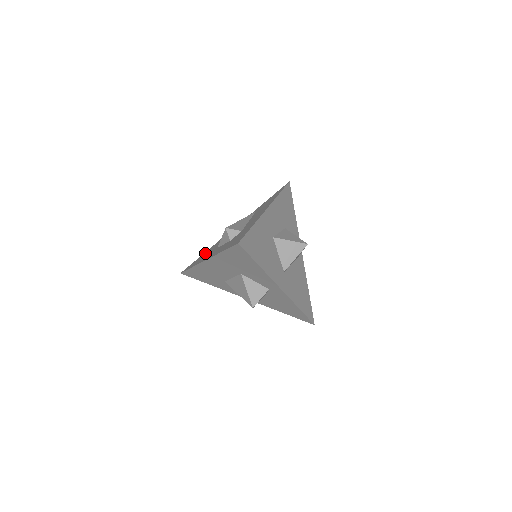
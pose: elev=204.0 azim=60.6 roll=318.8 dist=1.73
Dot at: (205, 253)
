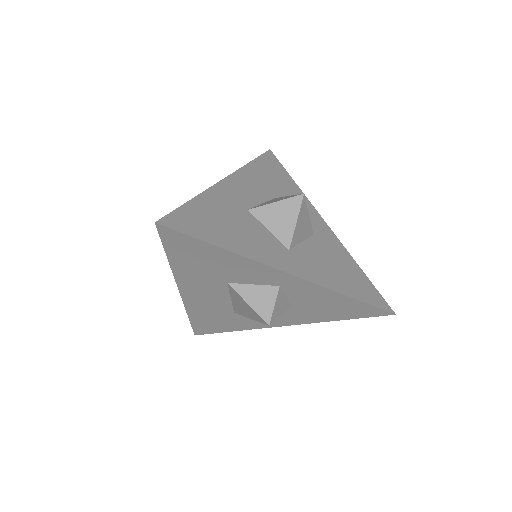
Dot at: occluded
